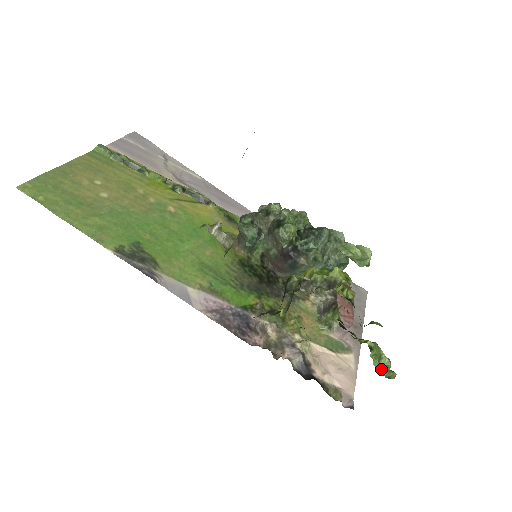
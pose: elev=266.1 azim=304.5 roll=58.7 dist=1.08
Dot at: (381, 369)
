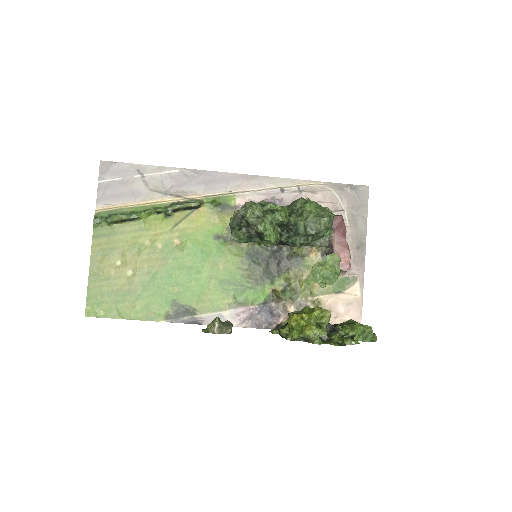
Dot at: (366, 337)
